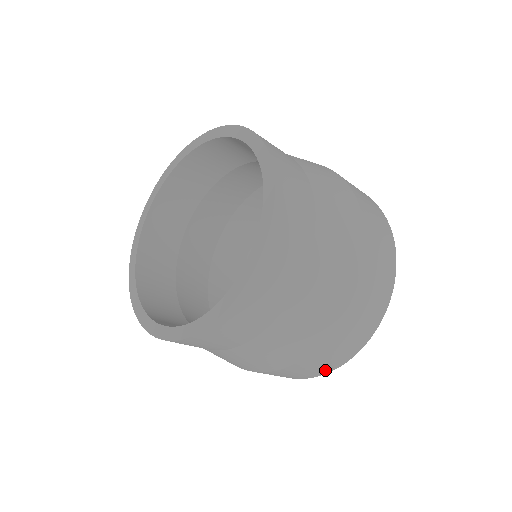
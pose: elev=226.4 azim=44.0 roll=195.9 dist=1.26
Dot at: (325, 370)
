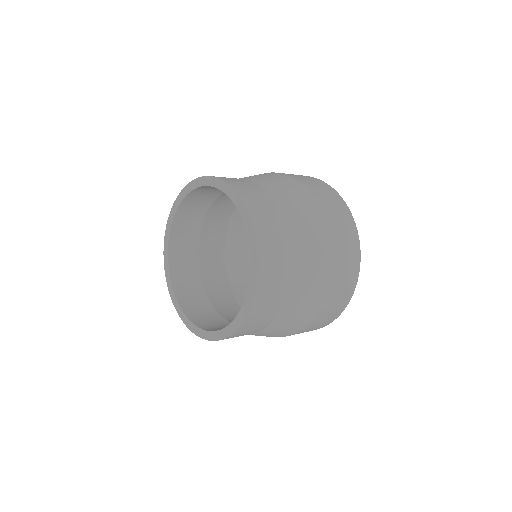
Dot at: (329, 322)
